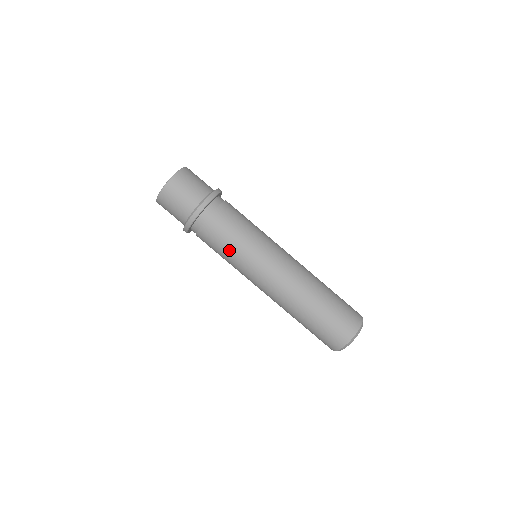
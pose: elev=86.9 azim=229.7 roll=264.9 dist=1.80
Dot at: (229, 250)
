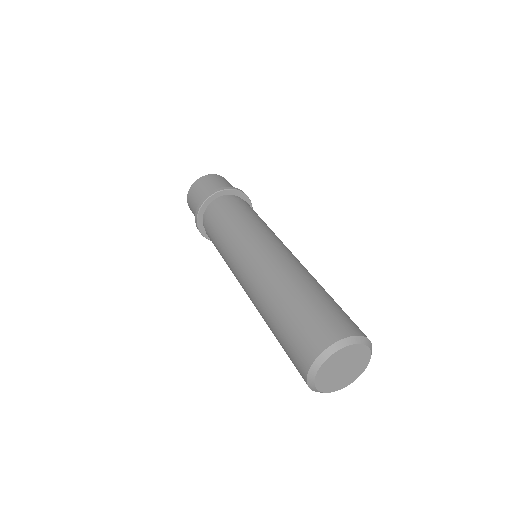
Dot at: (244, 217)
